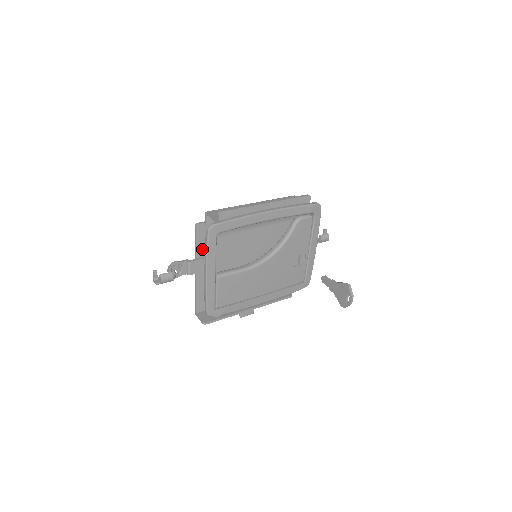
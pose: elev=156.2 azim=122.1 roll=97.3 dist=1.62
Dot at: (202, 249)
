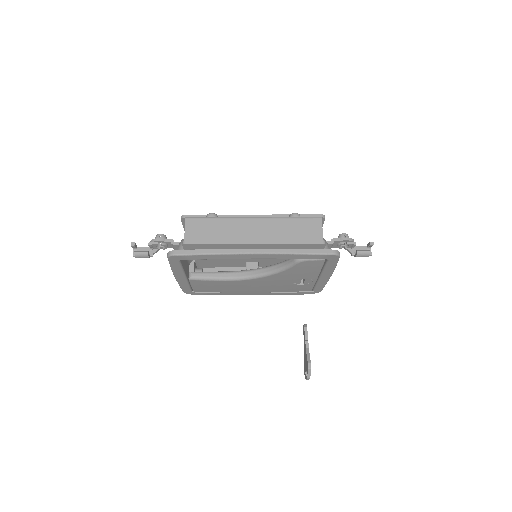
Dot at: occluded
